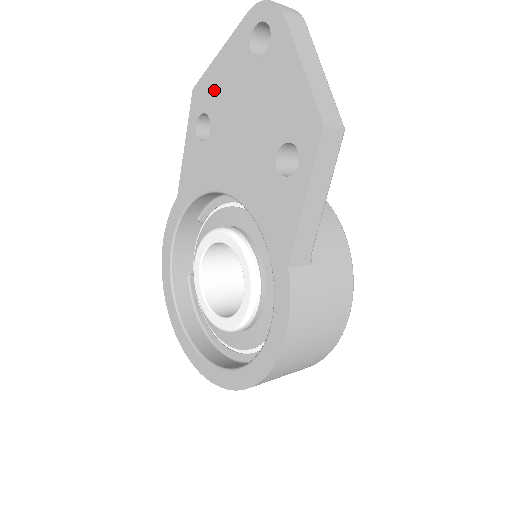
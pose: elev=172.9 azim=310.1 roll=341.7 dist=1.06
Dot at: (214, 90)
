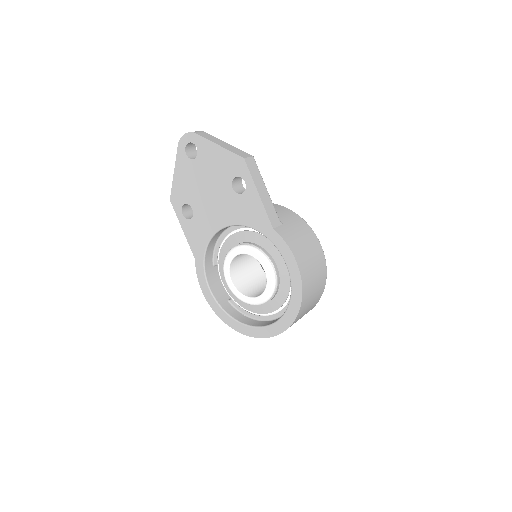
Dot at: (182, 190)
